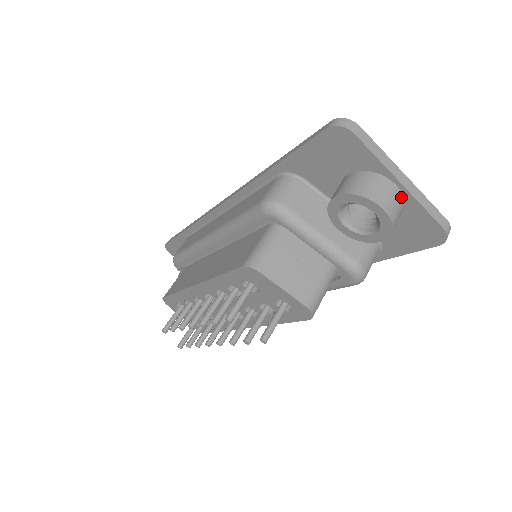
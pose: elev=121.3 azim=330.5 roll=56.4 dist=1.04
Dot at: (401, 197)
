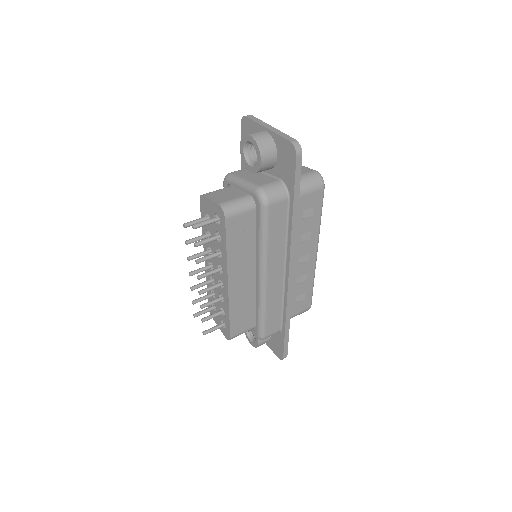
Dot at: (269, 135)
